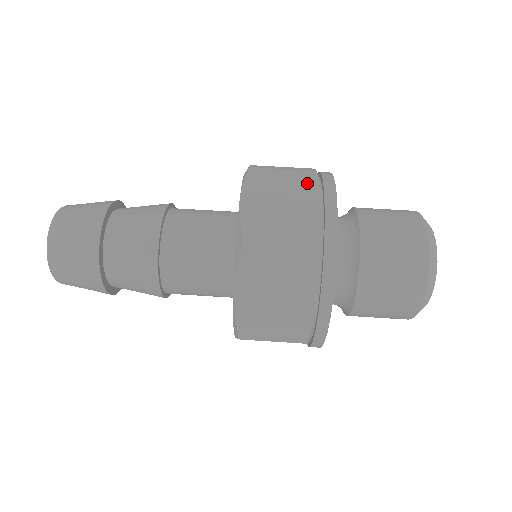
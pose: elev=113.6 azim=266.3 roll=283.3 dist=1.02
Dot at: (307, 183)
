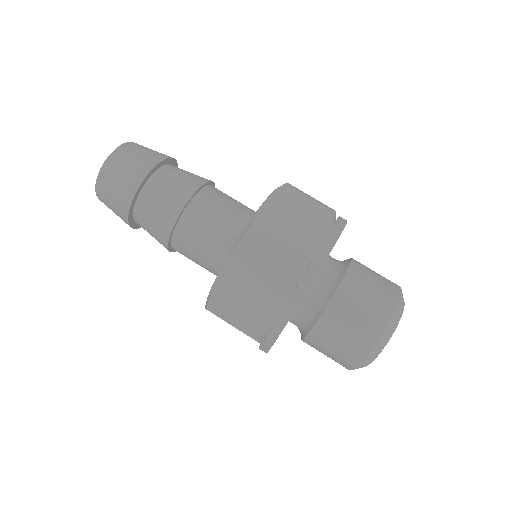
Dot at: (282, 281)
